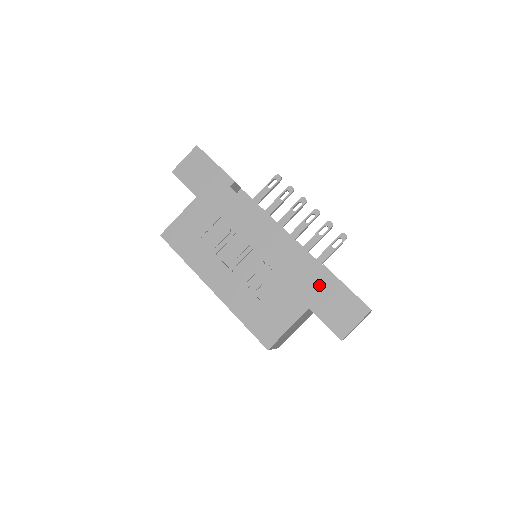
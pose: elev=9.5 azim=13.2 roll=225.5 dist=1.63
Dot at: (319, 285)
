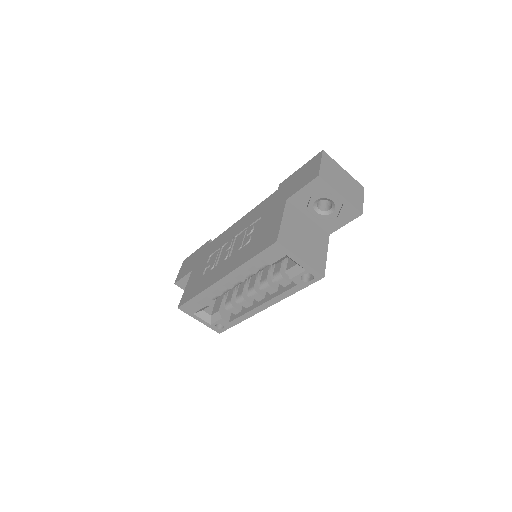
Dot at: (284, 189)
